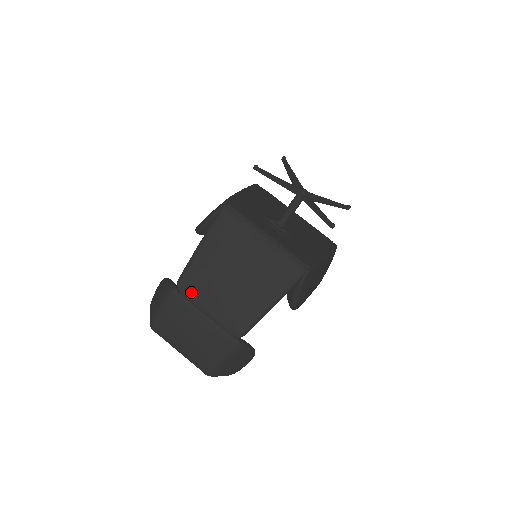
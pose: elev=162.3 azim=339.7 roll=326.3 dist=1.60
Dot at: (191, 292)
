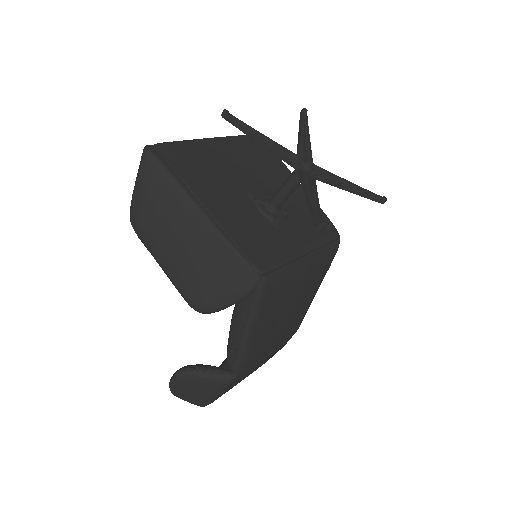
Dot at: (253, 362)
